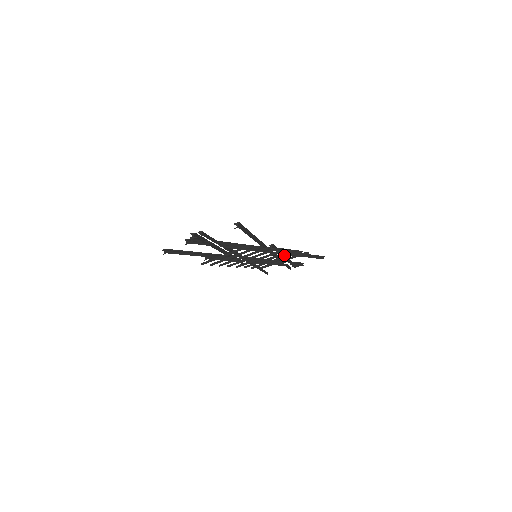
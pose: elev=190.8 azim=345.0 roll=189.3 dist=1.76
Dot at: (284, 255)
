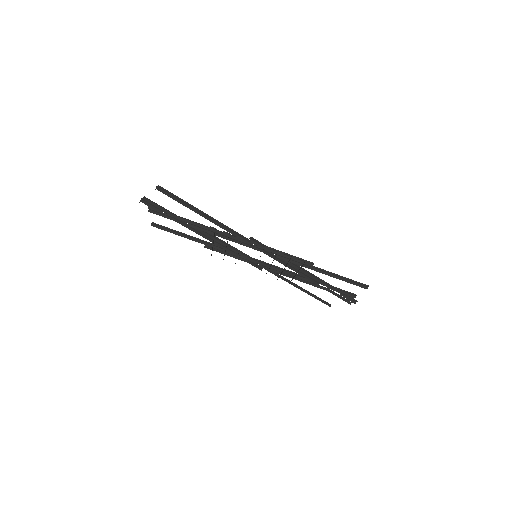
Dot at: (298, 266)
